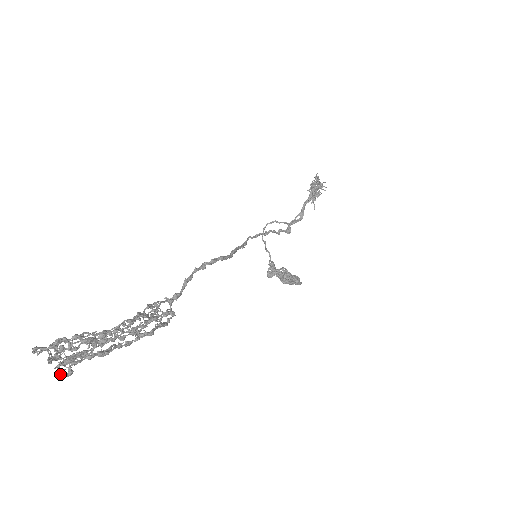
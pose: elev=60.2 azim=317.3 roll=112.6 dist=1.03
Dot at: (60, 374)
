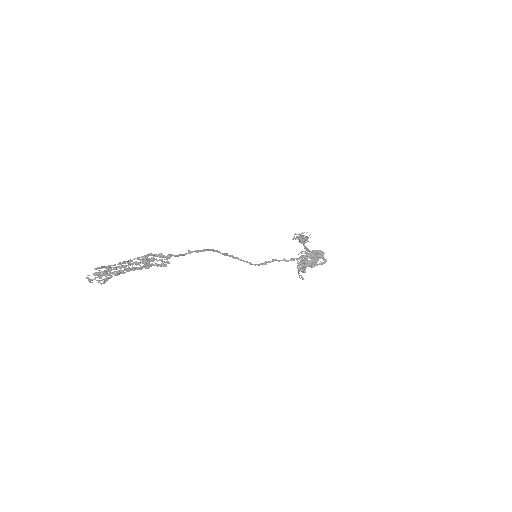
Dot at: (98, 273)
